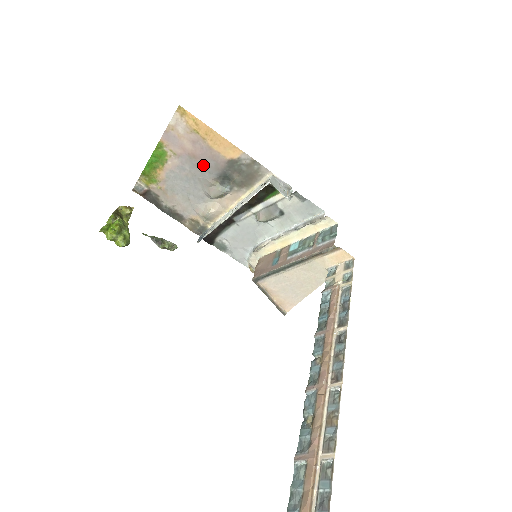
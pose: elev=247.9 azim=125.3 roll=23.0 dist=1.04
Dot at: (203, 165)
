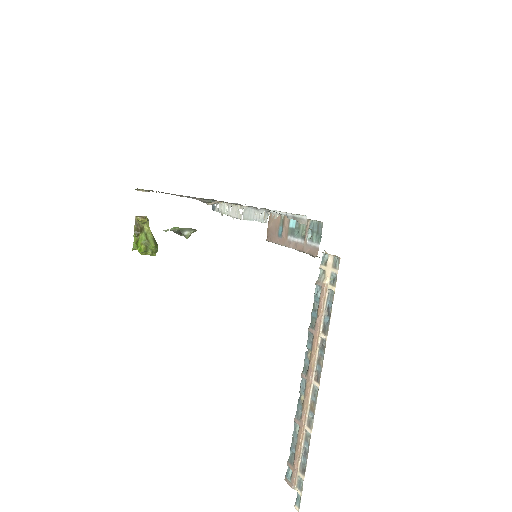
Dot at: (181, 195)
